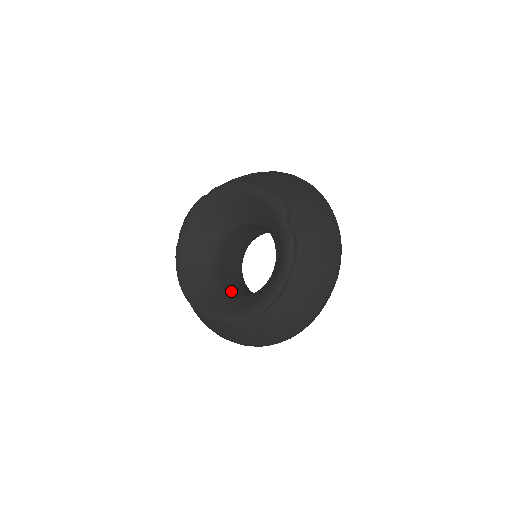
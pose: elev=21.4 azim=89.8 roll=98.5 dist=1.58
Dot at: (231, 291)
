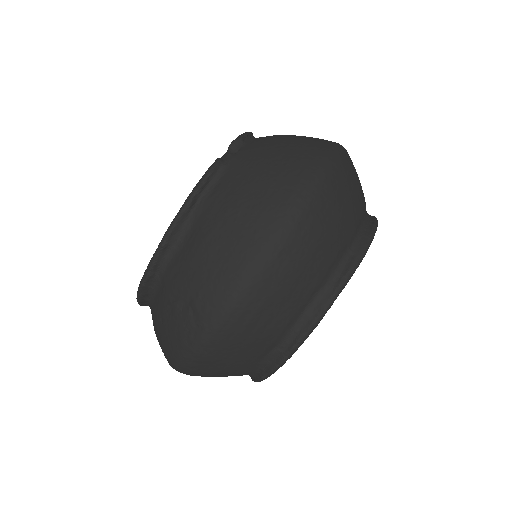
Dot at: occluded
